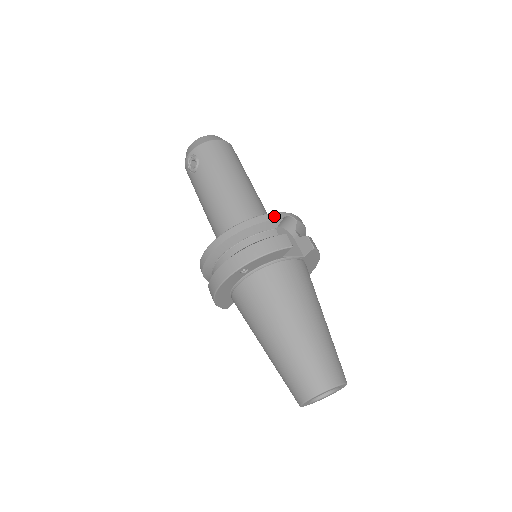
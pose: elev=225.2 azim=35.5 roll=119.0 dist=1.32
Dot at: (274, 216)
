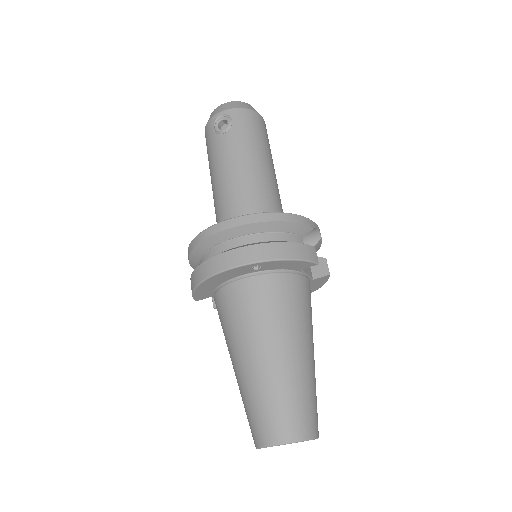
Dot at: (308, 222)
